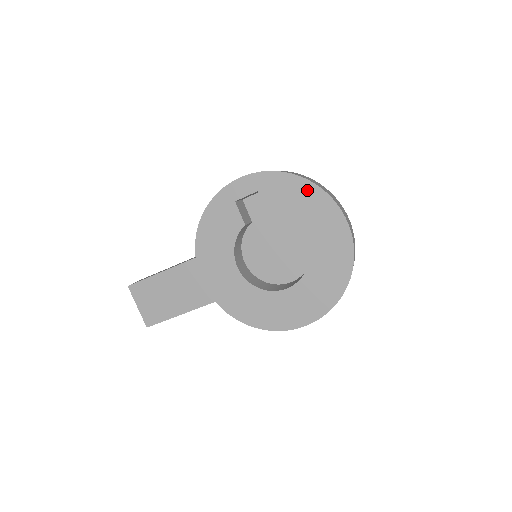
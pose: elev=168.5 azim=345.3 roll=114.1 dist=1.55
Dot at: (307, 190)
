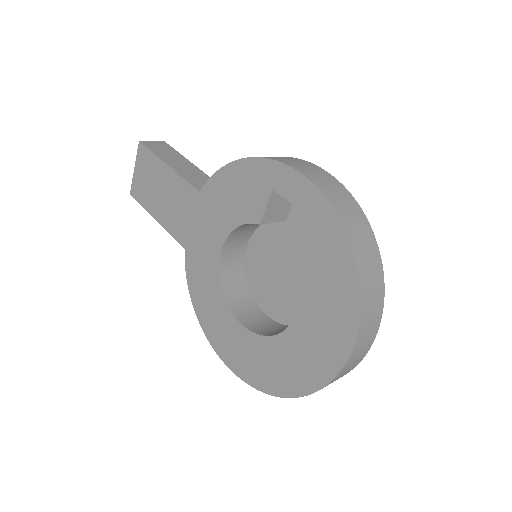
Dot at: (345, 279)
